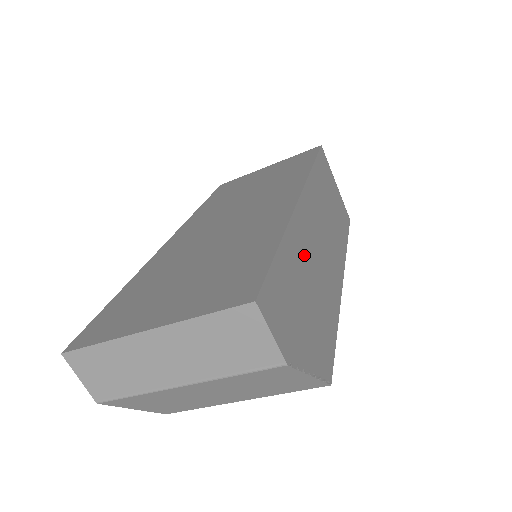
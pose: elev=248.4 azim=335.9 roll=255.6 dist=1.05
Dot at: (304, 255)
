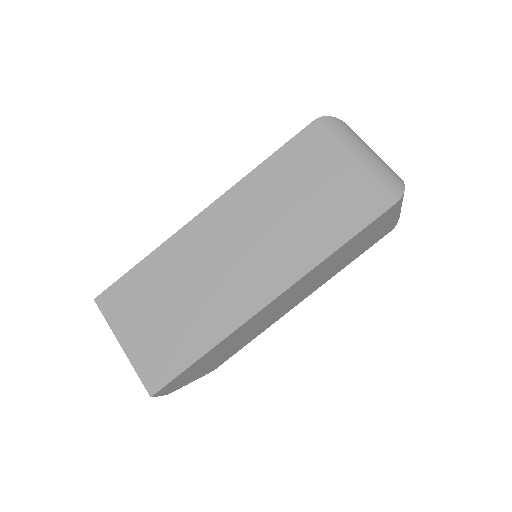
Dot at: (234, 339)
